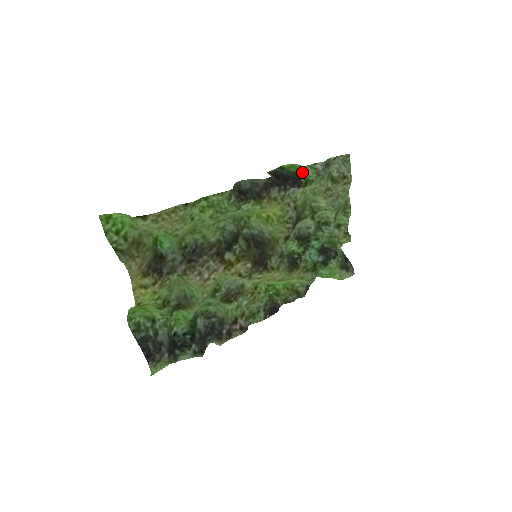
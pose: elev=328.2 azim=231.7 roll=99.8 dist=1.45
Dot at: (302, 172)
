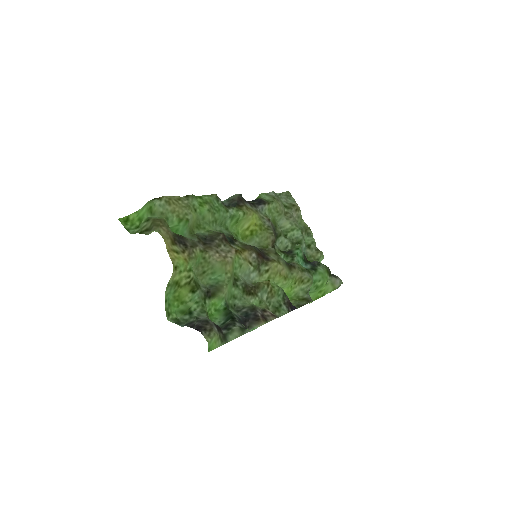
Dot at: (261, 198)
